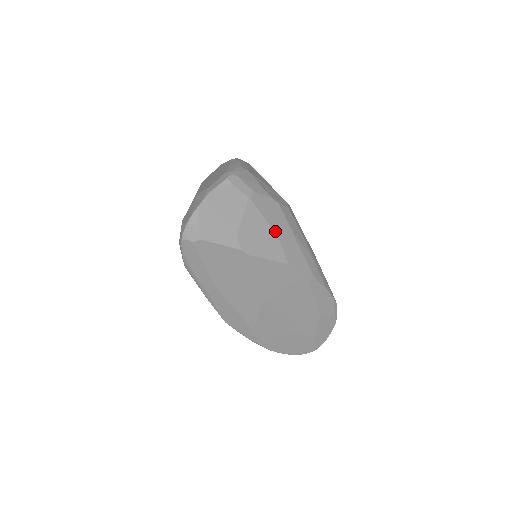
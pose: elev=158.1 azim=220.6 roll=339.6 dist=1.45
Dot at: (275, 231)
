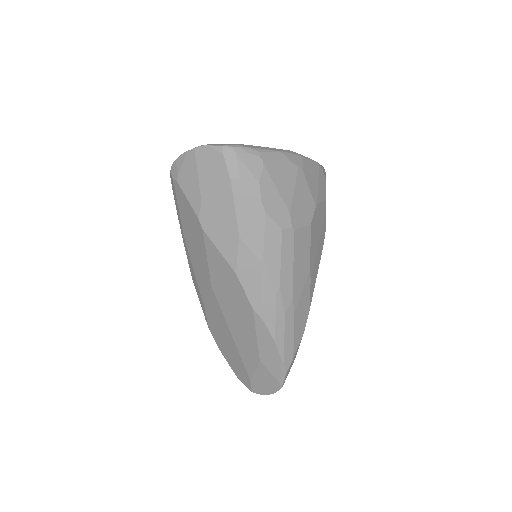
Dot at: (240, 231)
